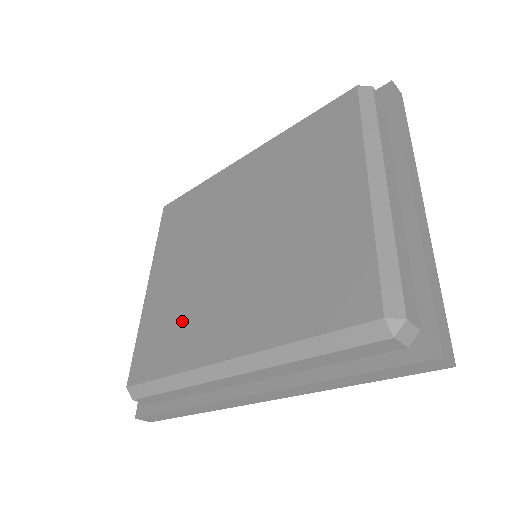
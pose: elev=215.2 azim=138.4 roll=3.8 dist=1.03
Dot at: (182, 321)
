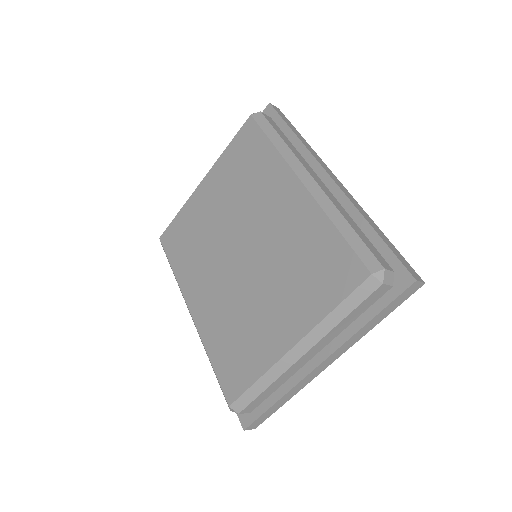
Dot at: (194, 250)
